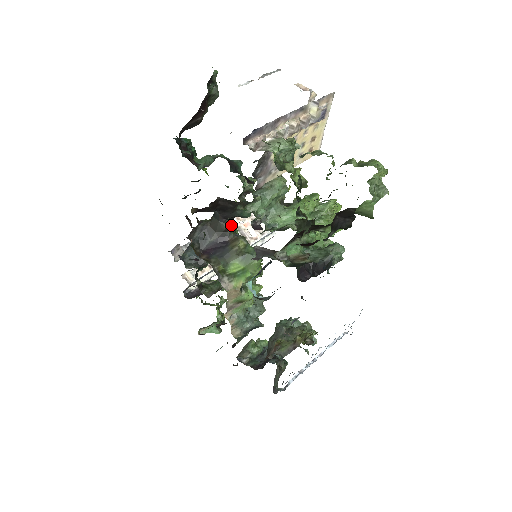
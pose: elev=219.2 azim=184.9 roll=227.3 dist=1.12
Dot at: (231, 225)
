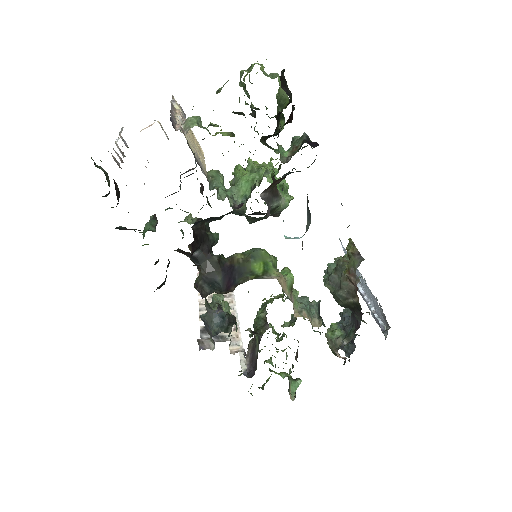
Dot at: (217, 255)
